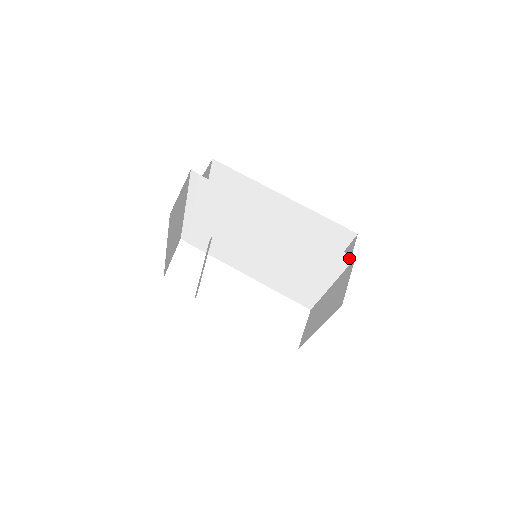
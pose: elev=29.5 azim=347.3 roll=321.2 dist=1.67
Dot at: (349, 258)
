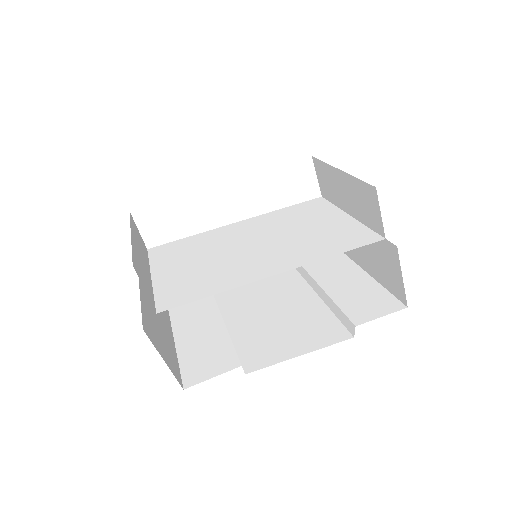
Dot at: occluded
